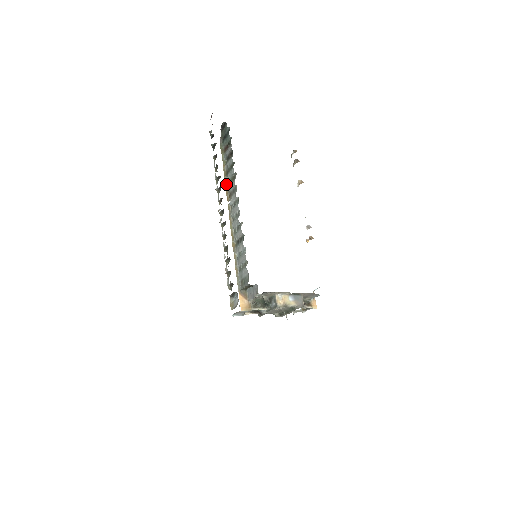
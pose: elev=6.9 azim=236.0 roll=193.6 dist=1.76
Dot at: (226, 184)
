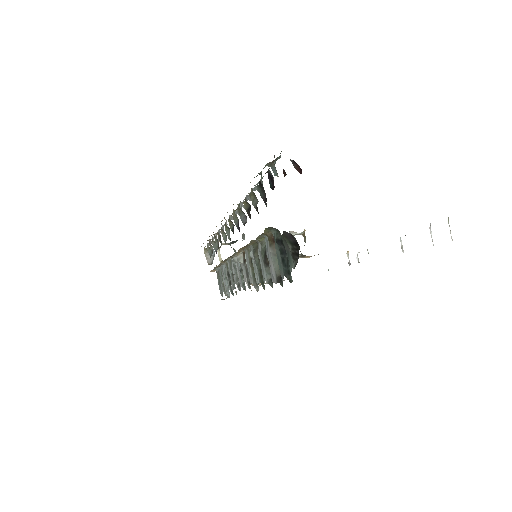
Dot at: (246, 247)
